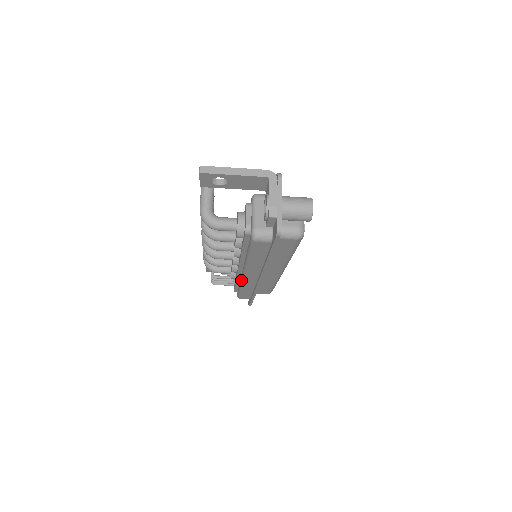
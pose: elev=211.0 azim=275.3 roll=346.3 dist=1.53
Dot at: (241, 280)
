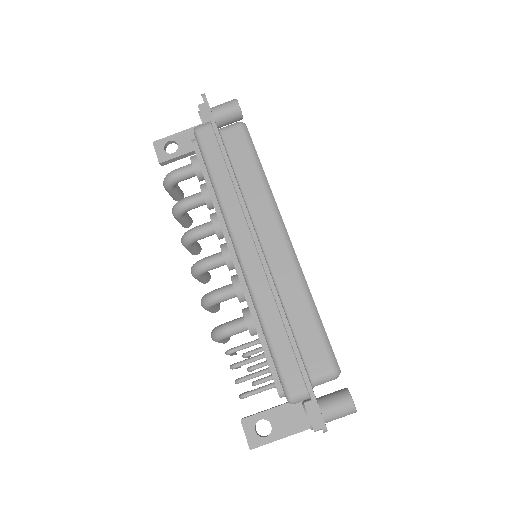
Dot at: (246, 283)
